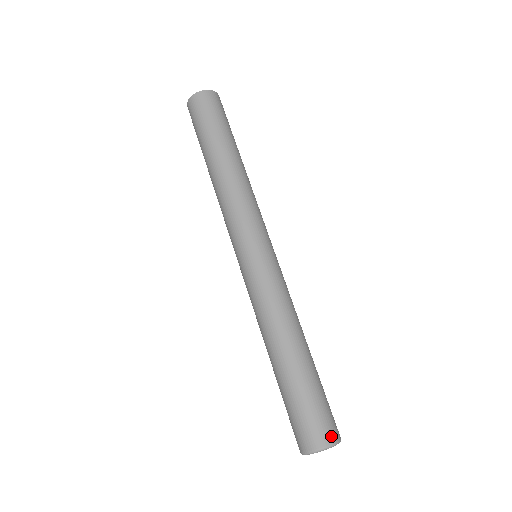
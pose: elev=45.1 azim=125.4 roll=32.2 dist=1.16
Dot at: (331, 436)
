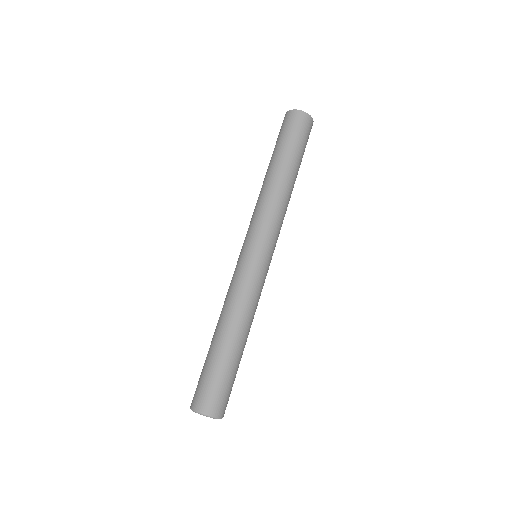
Dot at: (222, 412)
